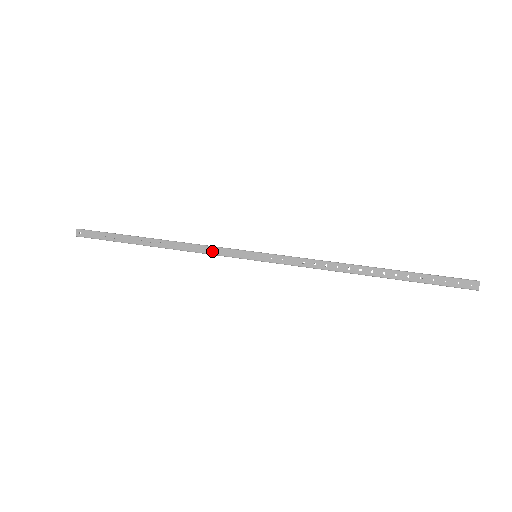
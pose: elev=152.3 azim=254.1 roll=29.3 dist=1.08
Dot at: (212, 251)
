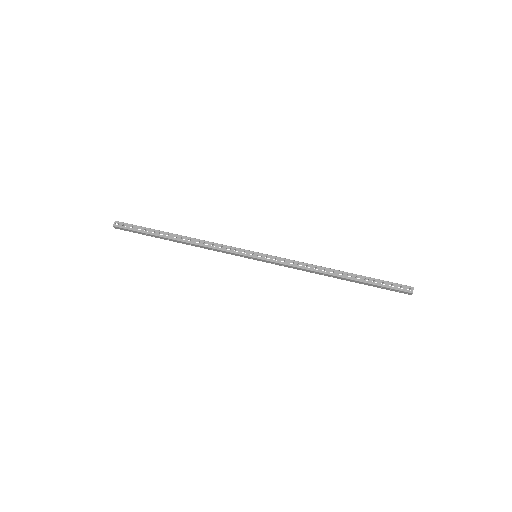
Dot at: (223, 252)
